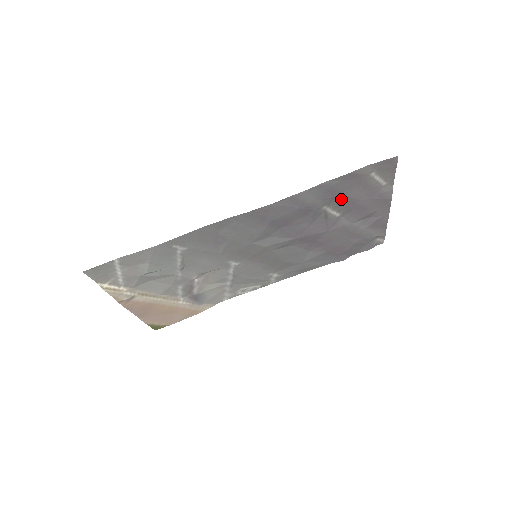
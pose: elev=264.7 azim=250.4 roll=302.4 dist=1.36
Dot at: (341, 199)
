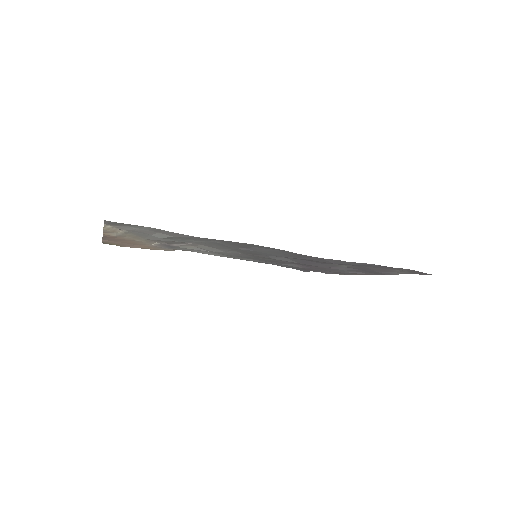
Dot at: (363, 267)
